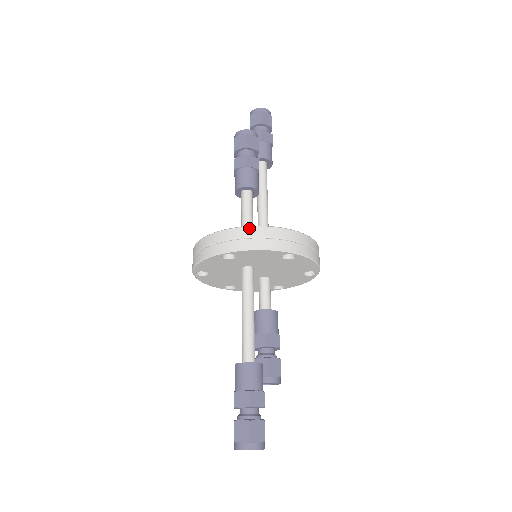
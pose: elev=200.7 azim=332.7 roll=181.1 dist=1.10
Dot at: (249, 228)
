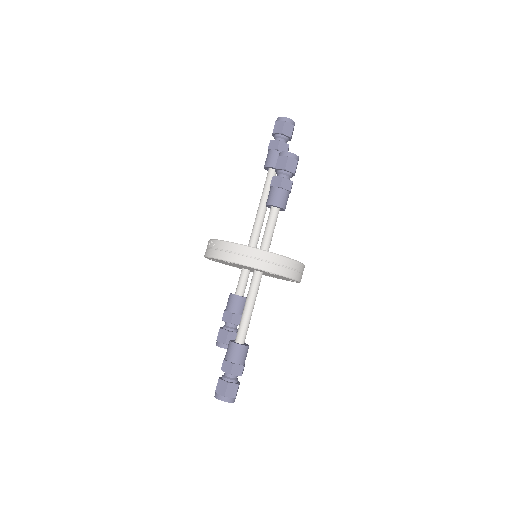
Dot at: (295, 262)
